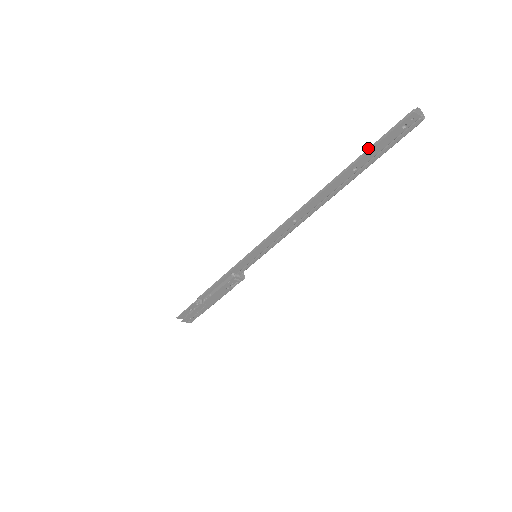
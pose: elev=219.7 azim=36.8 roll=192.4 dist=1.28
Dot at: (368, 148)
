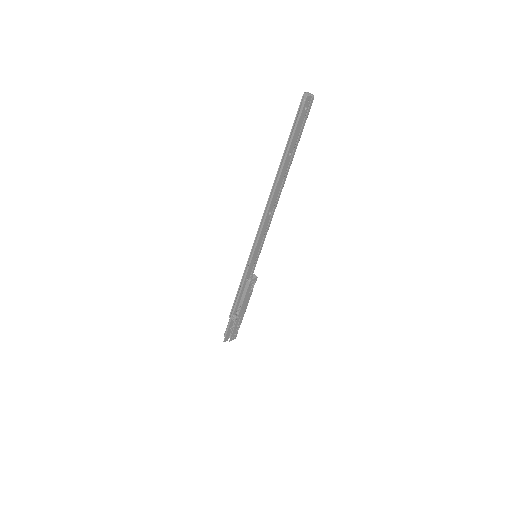
Dot at: (289, 136)
